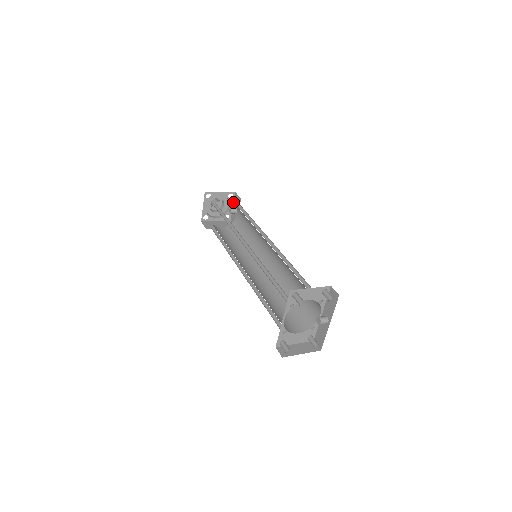
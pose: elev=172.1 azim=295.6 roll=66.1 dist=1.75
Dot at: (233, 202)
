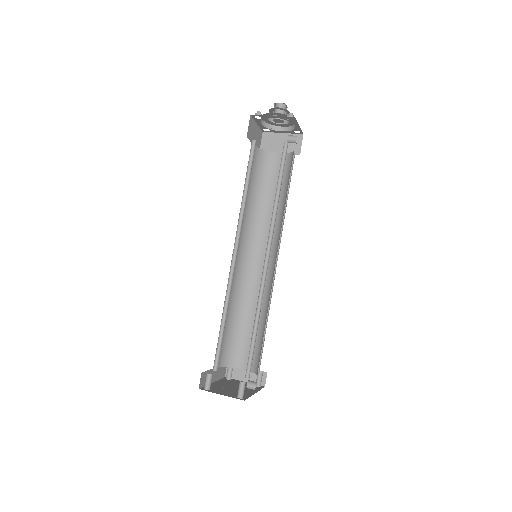
Dot at: occluded
